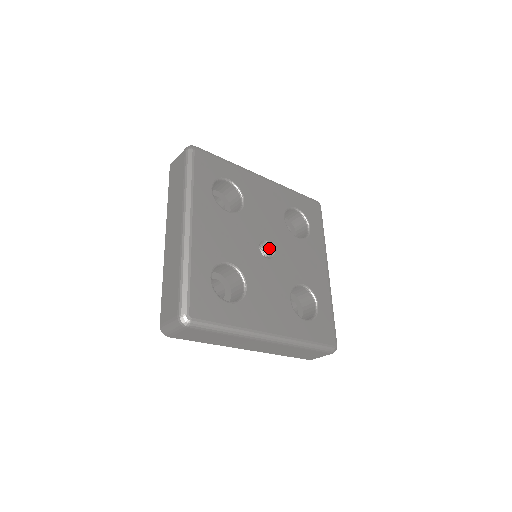
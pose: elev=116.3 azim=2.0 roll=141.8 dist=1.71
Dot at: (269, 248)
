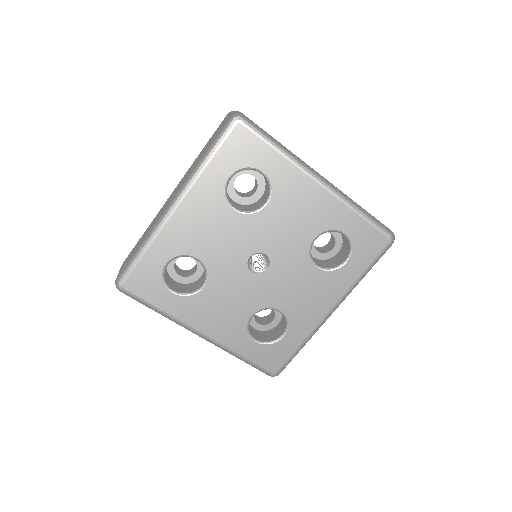
Dot at: (267, 261)
